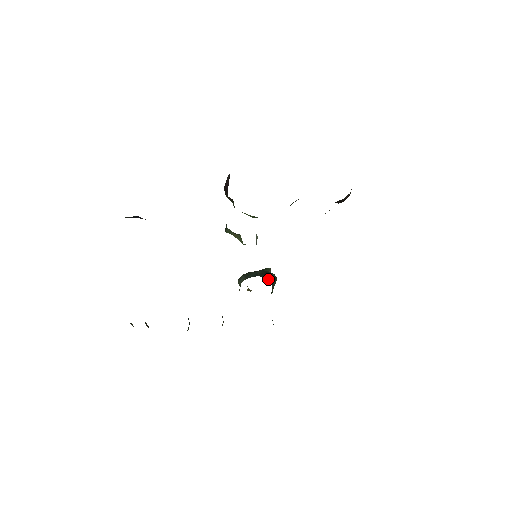
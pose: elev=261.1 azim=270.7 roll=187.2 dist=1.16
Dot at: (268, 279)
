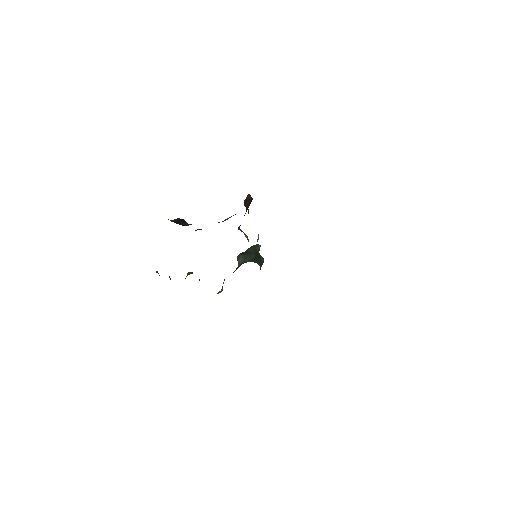
Dot at: (259, 264)
